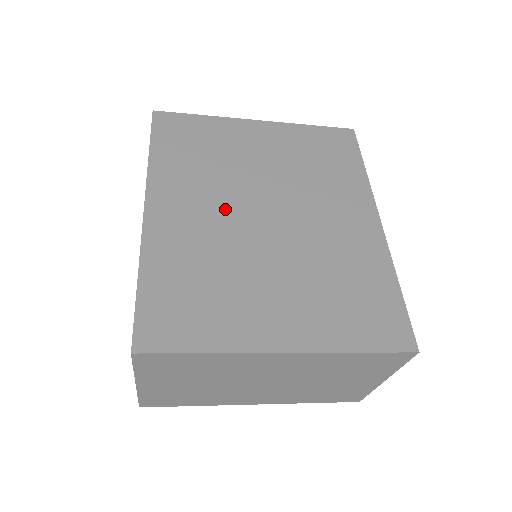
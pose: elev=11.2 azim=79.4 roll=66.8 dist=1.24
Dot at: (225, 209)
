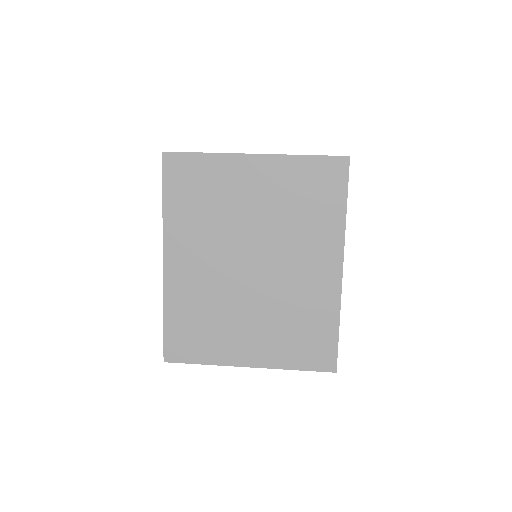
Dot at: (219, 260)
